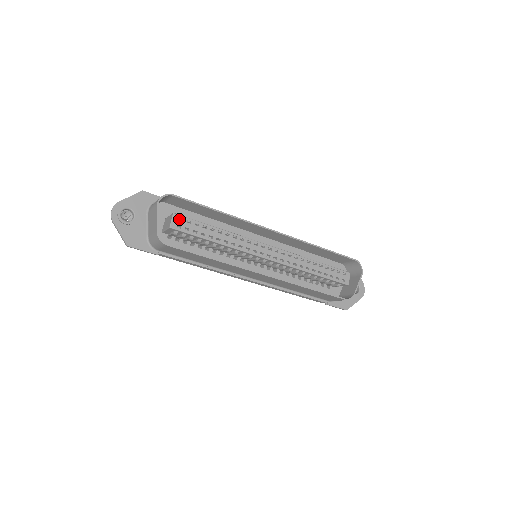
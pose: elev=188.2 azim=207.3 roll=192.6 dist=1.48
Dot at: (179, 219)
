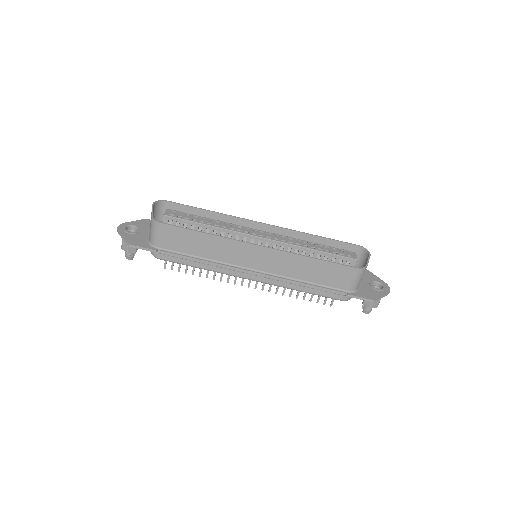
Dot at: occluded
